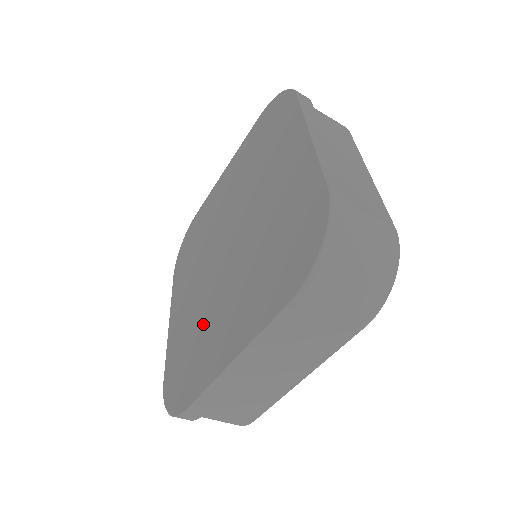
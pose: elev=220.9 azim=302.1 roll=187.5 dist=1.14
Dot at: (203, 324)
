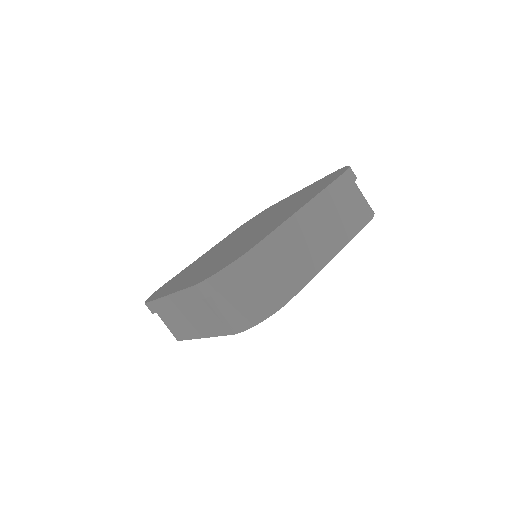
Dot at: (242, 244)
